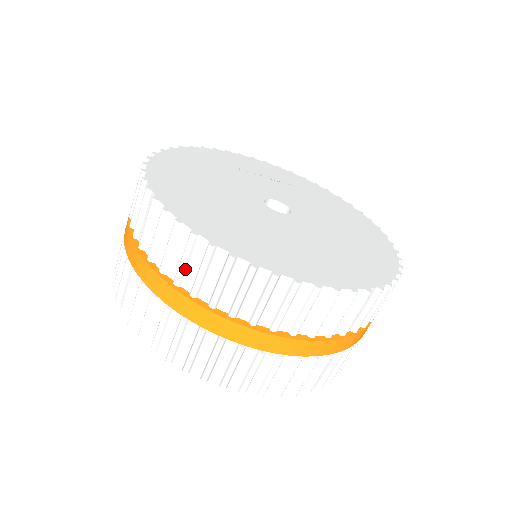
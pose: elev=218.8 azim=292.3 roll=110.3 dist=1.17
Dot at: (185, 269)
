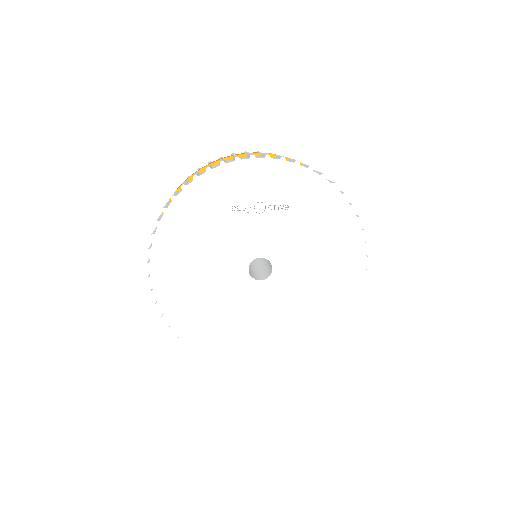
Dot at: occluded
